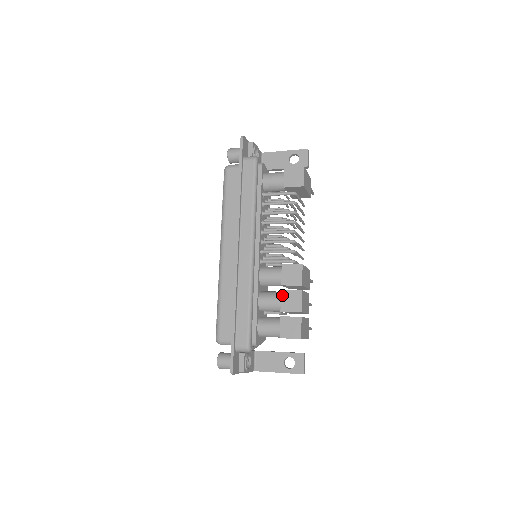
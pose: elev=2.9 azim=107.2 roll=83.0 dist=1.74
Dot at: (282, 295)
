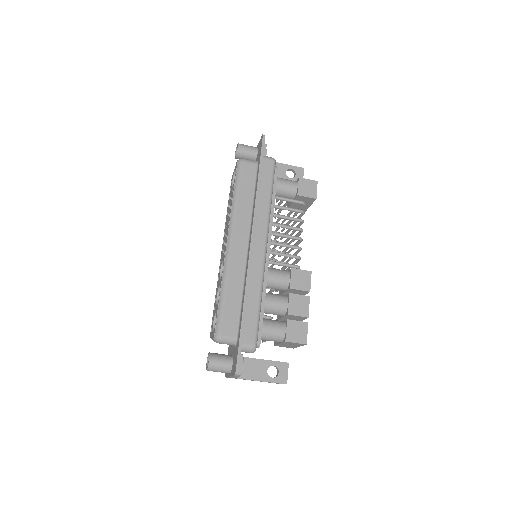
Dot at: (290, 298)
